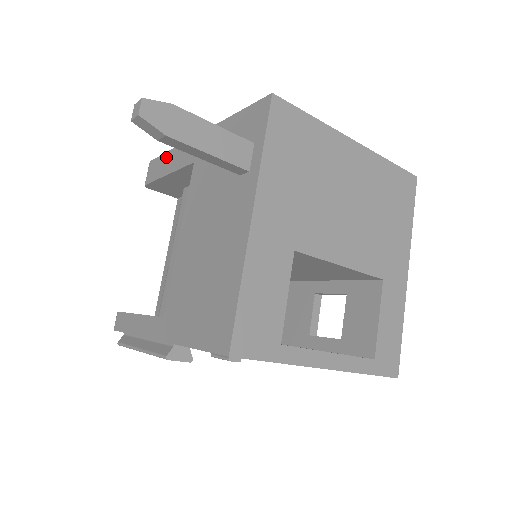
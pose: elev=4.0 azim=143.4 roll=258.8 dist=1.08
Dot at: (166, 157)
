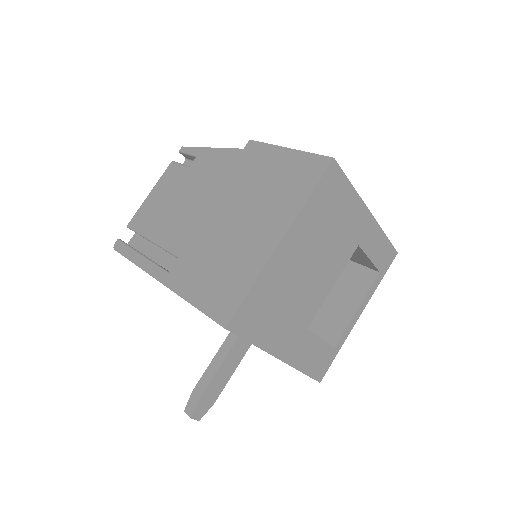
Dot at: occluded
